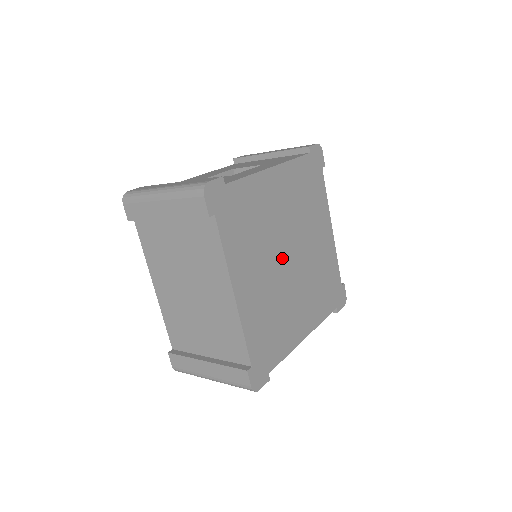
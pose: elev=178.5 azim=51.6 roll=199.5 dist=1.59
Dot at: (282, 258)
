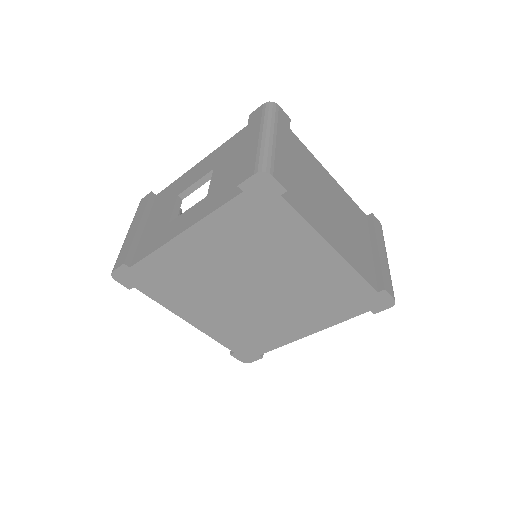
Dot at: (239, 293)
